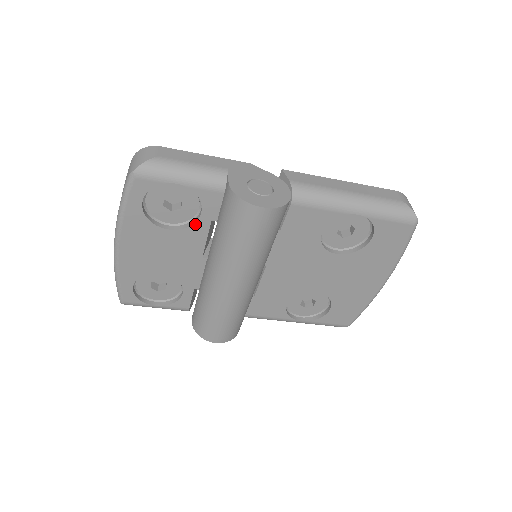
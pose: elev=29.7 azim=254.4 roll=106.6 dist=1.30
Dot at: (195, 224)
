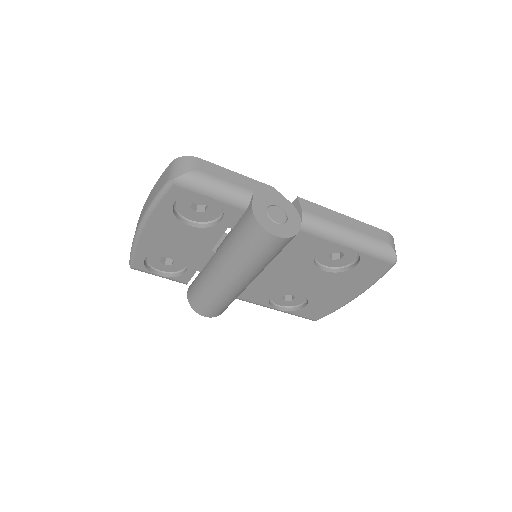
Dot at: (213, 227)
